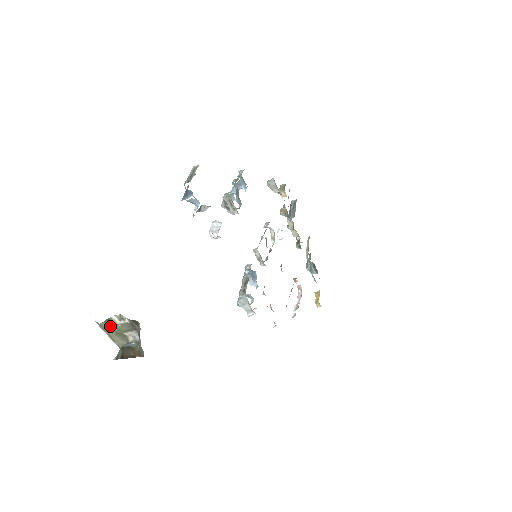
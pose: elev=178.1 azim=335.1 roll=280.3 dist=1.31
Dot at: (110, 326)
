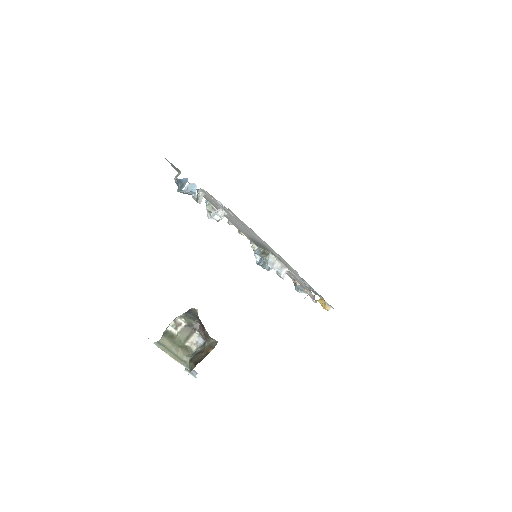
Dot at: (170, 340)
